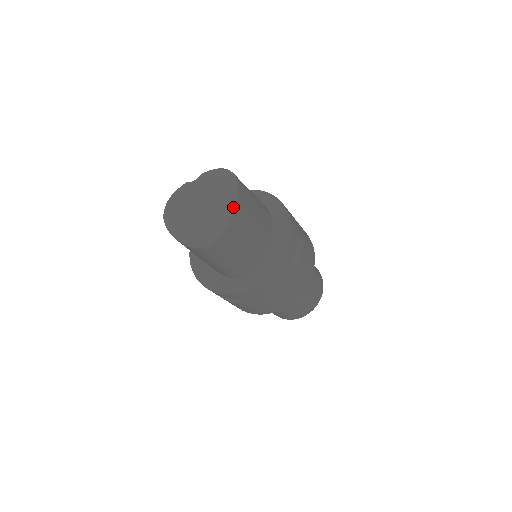
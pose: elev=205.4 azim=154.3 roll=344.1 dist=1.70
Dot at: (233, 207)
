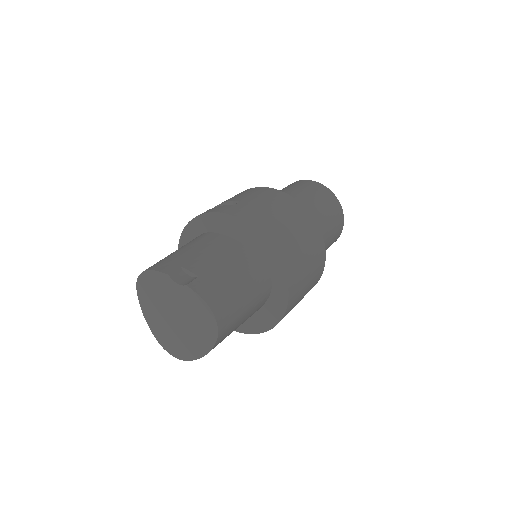
Dot at: (203, 353)
